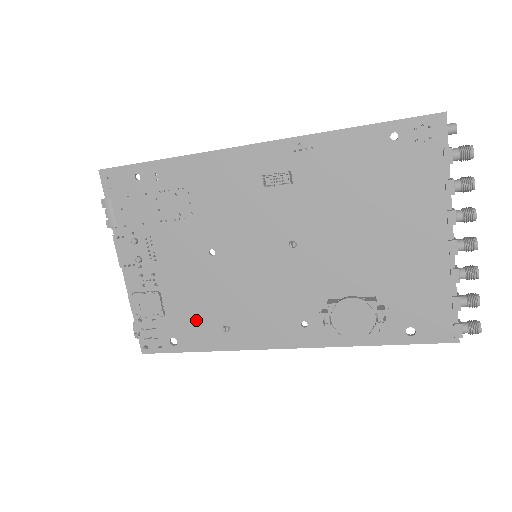
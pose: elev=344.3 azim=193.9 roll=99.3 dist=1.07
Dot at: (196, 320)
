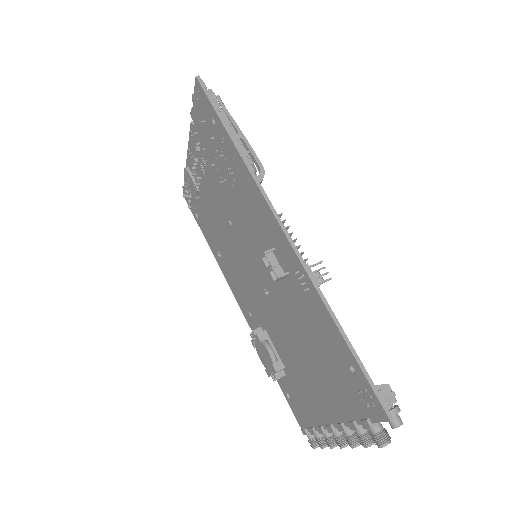
Dot at: (209, 228)
